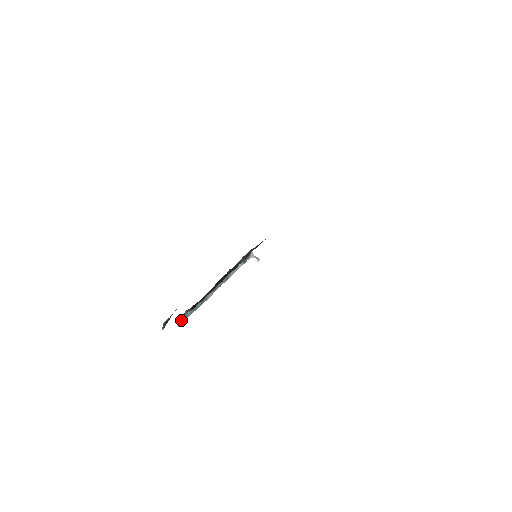
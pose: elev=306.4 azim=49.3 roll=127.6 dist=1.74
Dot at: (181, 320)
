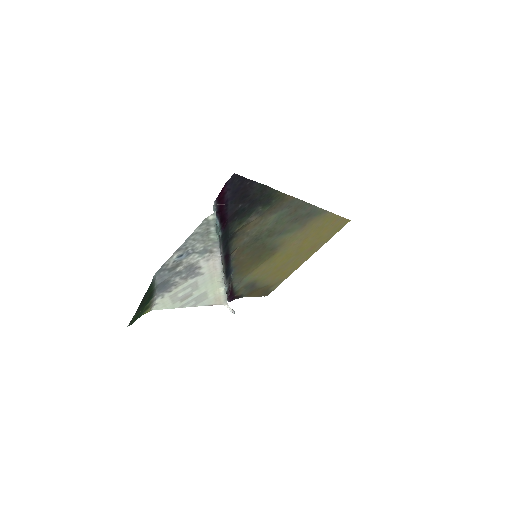
Dot at: (214, 214)
